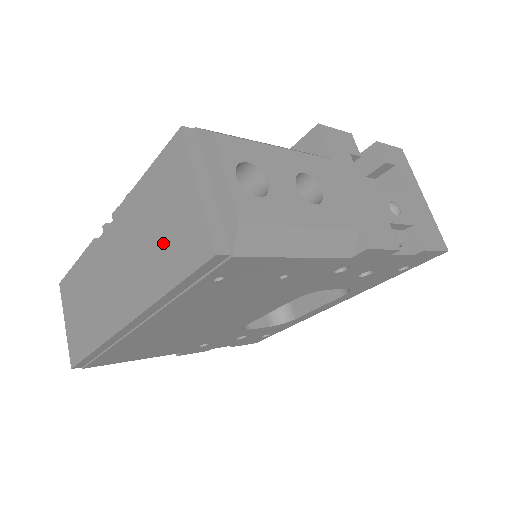
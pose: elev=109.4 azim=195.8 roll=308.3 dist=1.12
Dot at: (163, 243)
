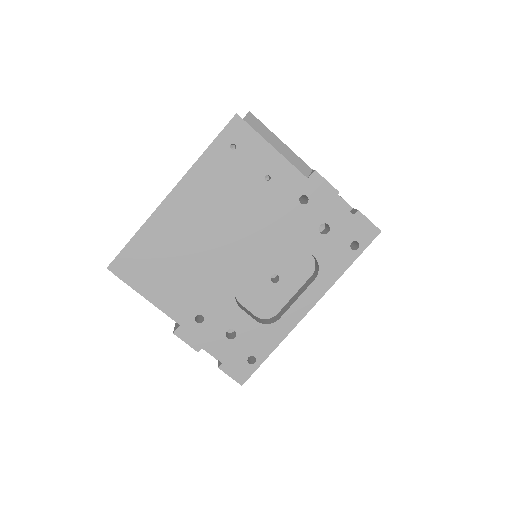
Dot at: occluded
